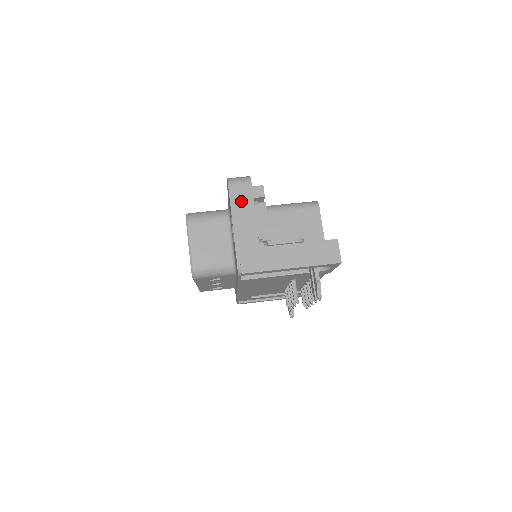
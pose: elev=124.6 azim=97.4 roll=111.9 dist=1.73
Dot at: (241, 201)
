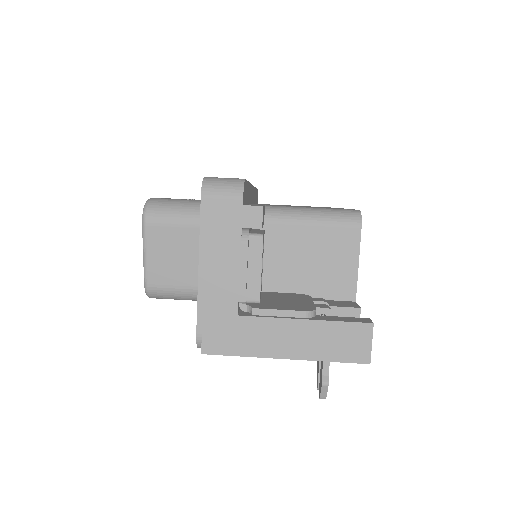
Dot at: (219, 230)
